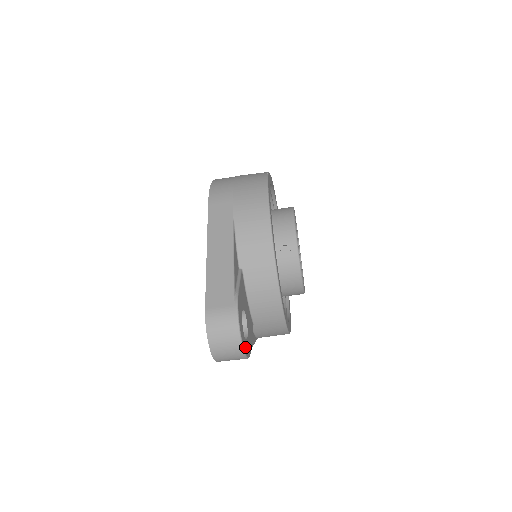
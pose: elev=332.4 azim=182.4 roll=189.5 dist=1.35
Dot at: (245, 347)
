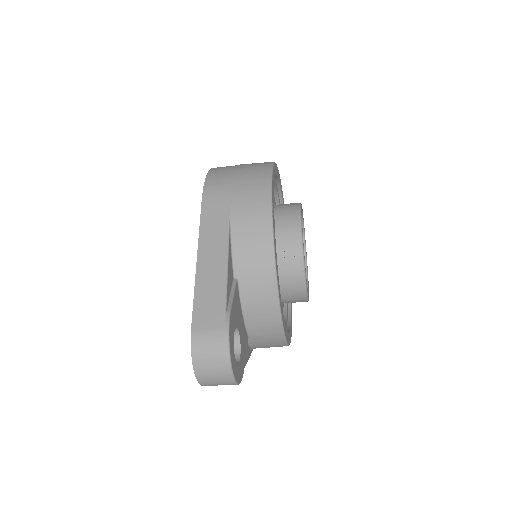
Dot at: (236, 373)
